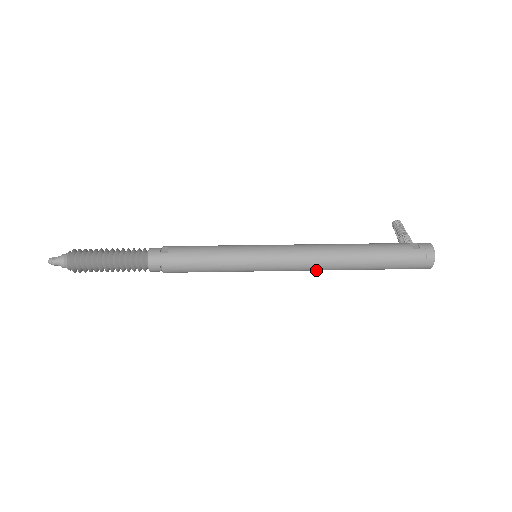
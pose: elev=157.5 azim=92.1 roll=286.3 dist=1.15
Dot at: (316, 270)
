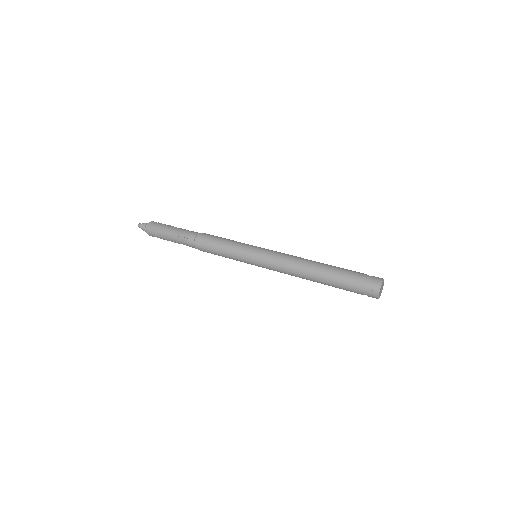
Dot at: (291, 272)
